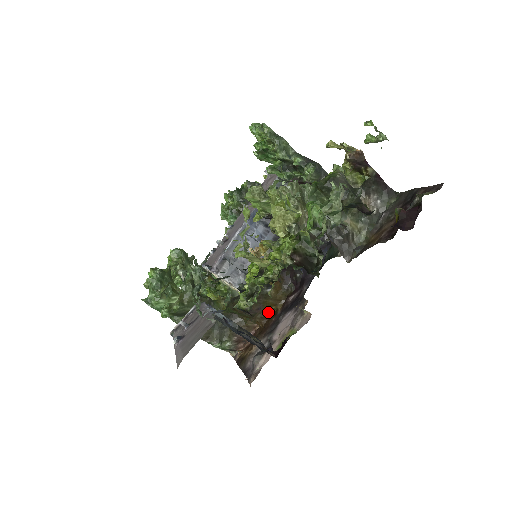
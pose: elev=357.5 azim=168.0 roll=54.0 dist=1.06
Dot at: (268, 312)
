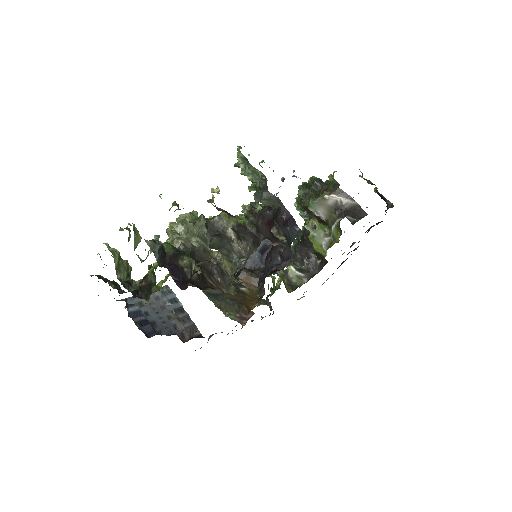
Dot at: (251, 305)
